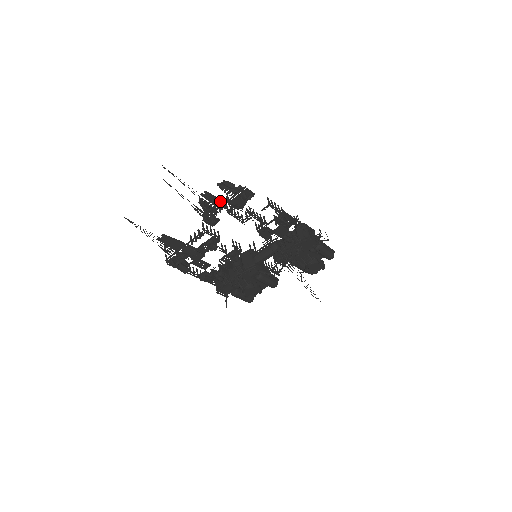
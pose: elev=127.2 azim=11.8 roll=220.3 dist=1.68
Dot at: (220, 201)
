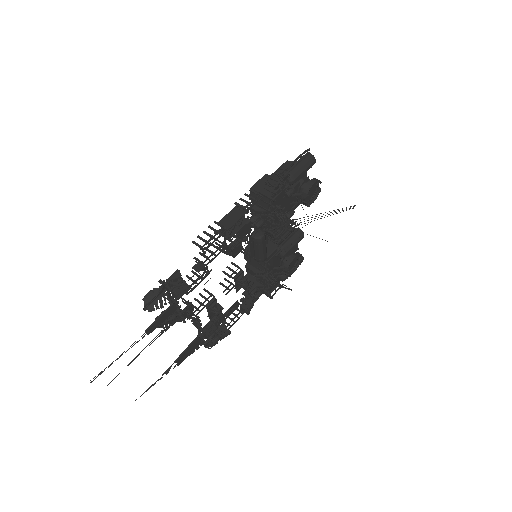
Dot at: (167, 312)
